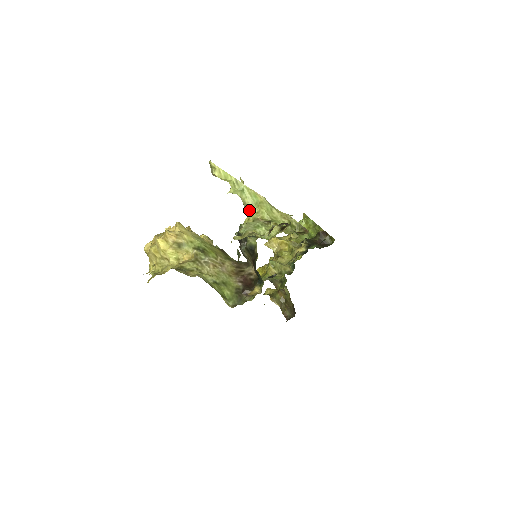
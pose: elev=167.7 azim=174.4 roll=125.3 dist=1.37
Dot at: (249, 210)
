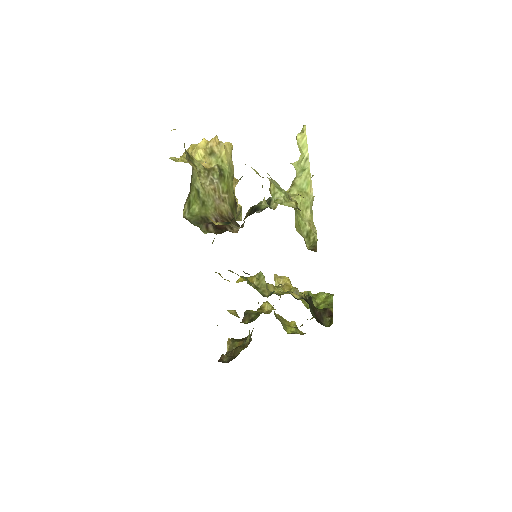
Dot at: (291, 187)
